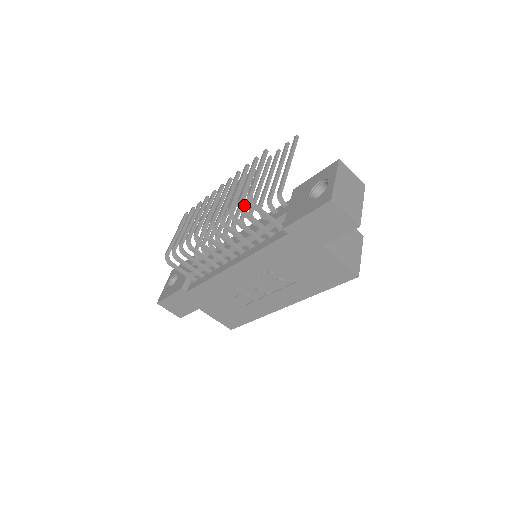
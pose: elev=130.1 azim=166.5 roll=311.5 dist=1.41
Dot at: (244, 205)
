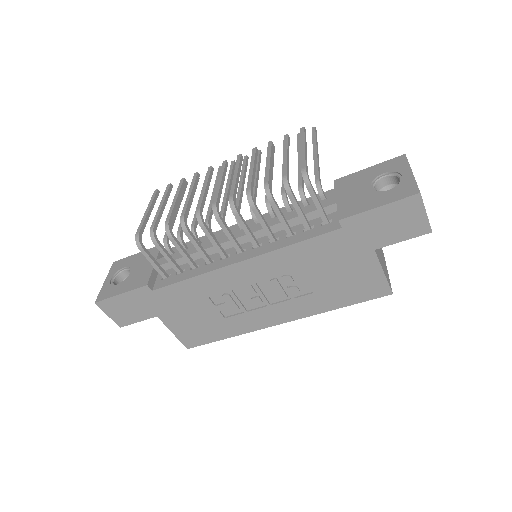
Dot at: occluded
